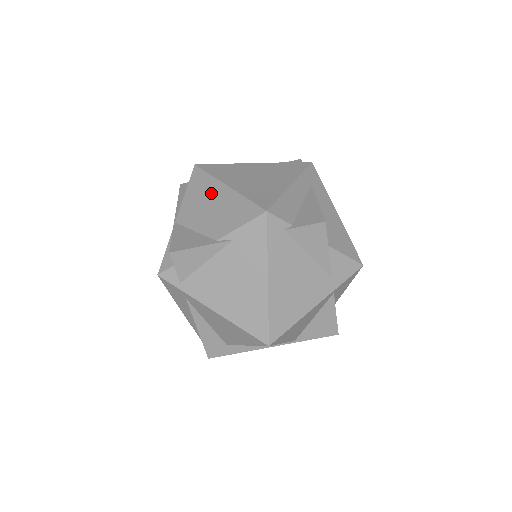
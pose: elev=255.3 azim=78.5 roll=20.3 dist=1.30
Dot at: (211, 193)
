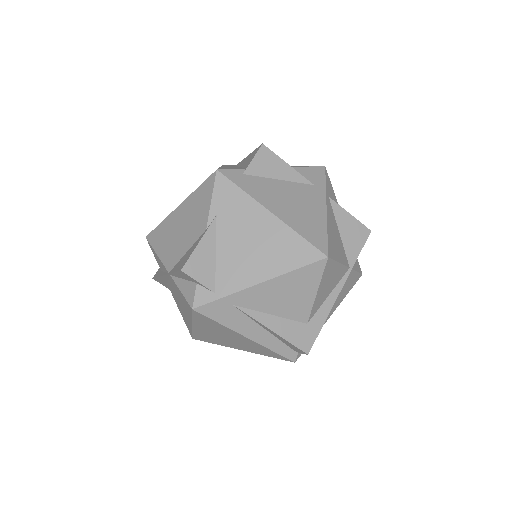
Dot at: (173, 225)
